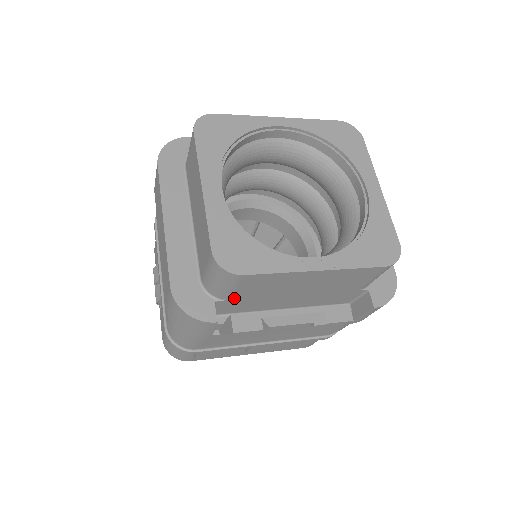
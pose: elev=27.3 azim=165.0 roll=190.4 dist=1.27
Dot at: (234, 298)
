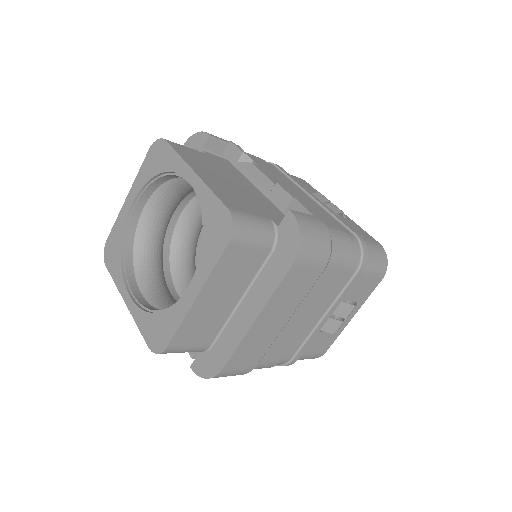
Dot at: occluded
